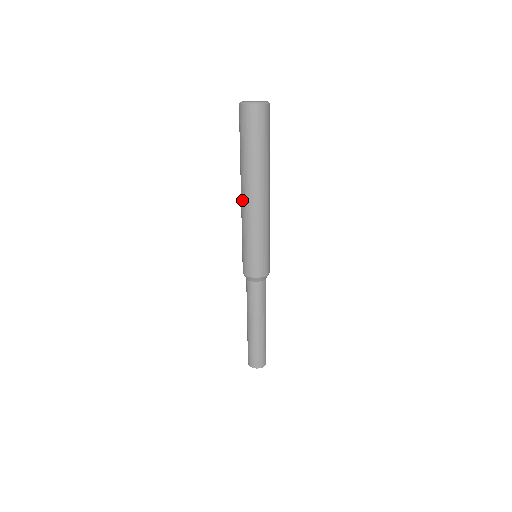
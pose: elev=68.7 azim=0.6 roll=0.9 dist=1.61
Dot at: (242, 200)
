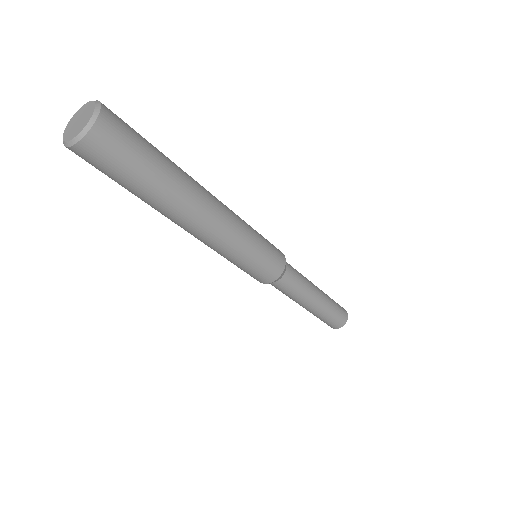
Dot at: occluded
